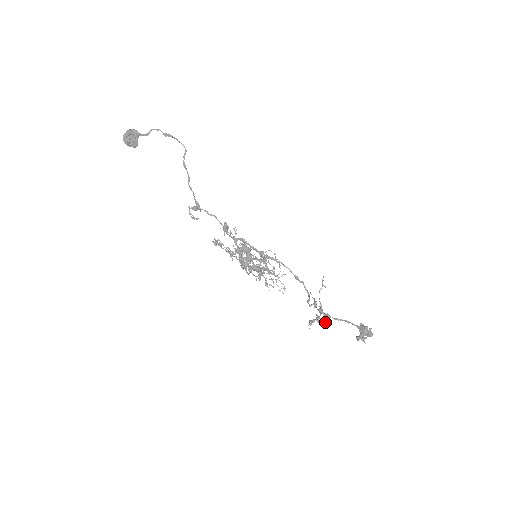
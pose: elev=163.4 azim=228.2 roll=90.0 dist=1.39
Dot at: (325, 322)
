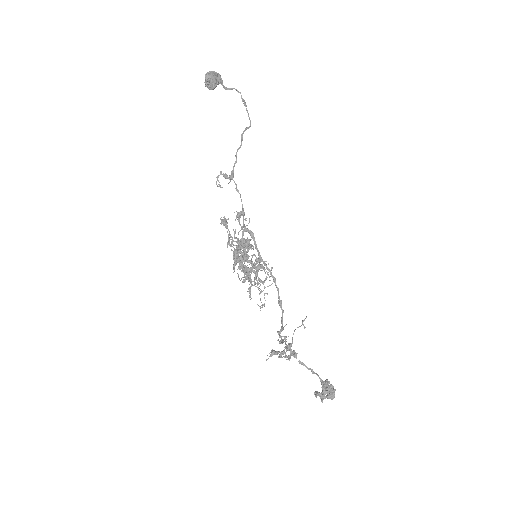
Dot at: (289, 360)
